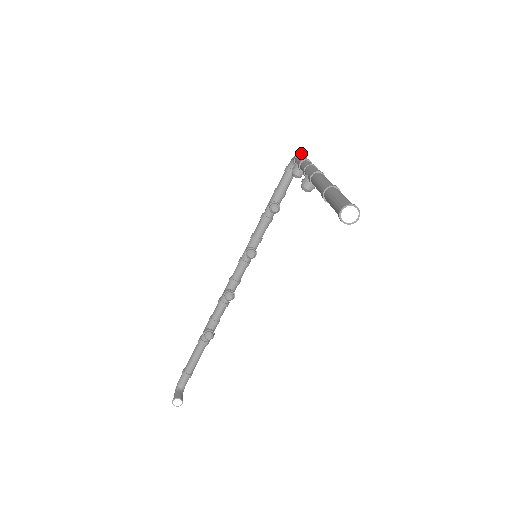
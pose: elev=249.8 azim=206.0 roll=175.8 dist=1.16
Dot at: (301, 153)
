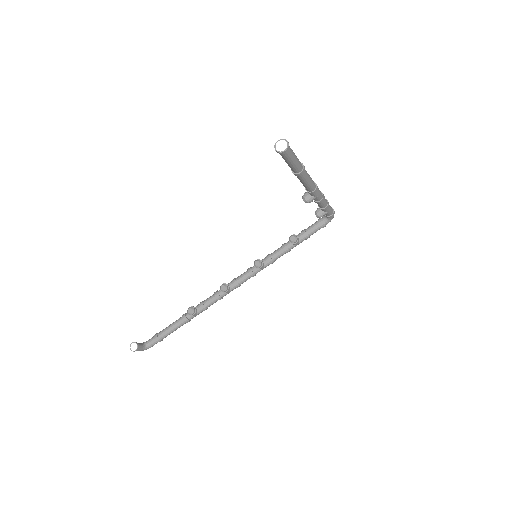
Dot at: (332, 208)
